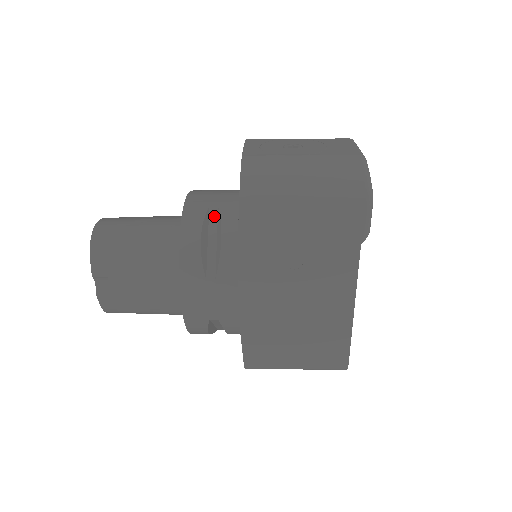
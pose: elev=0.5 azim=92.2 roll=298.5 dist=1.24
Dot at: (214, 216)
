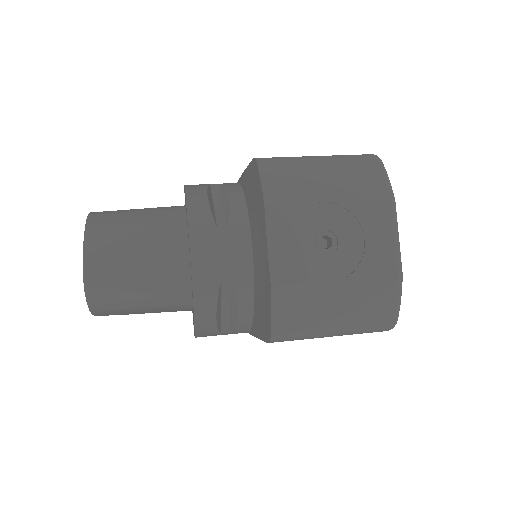
Dot at: (227, 288)
